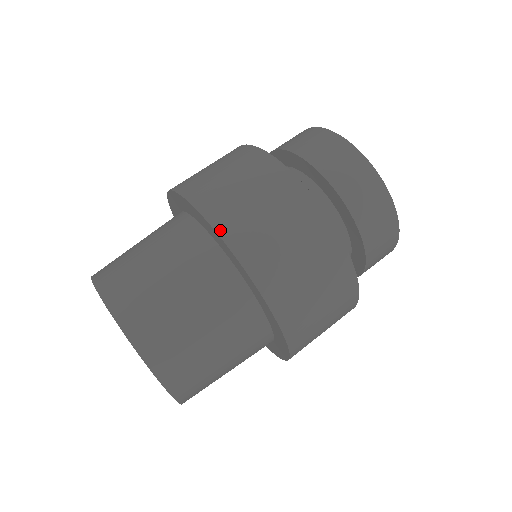
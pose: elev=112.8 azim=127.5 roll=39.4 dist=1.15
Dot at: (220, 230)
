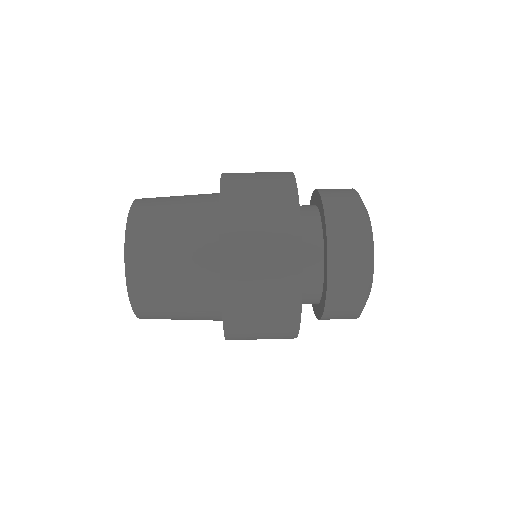
Dot at: (223, 200)
